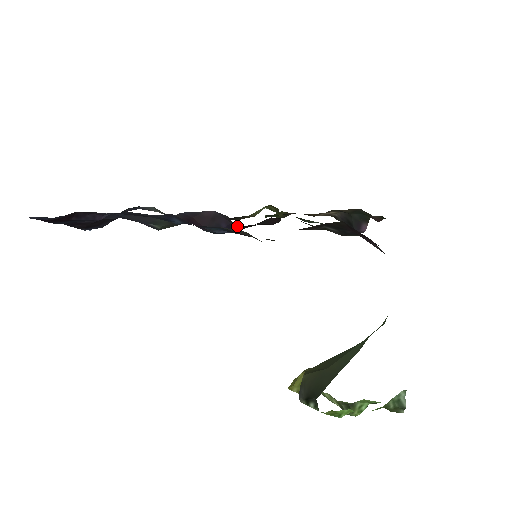
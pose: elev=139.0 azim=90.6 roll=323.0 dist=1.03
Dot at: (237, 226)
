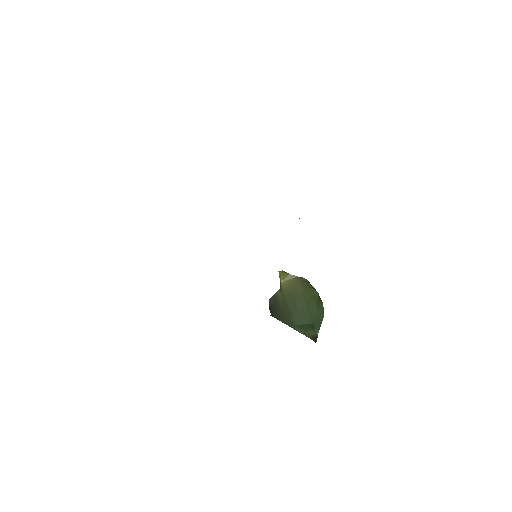
Dot at: occluded
